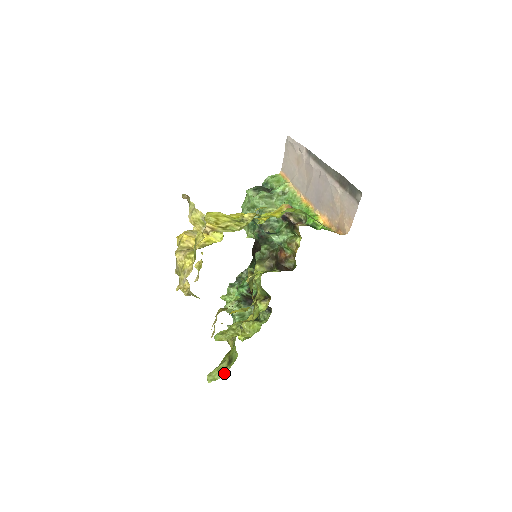
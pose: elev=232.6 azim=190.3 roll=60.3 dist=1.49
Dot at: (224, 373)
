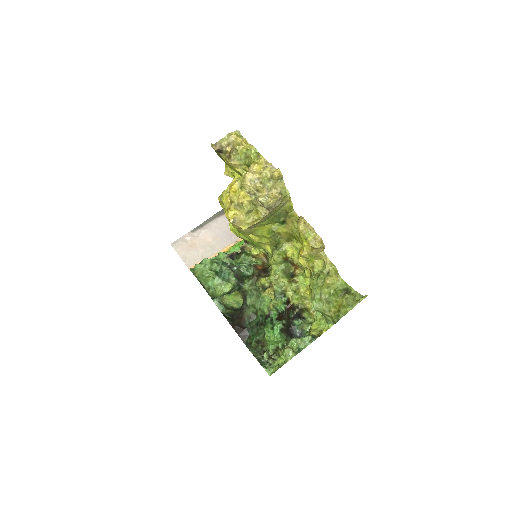
Dot at: (358, 293)
